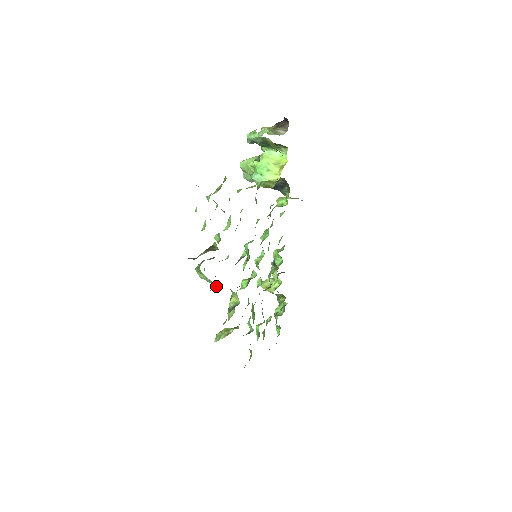
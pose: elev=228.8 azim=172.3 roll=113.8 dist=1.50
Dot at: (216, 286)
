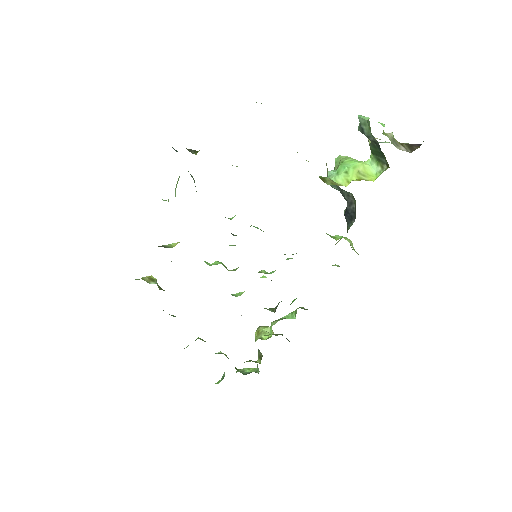
Dot at: (166, 200)
